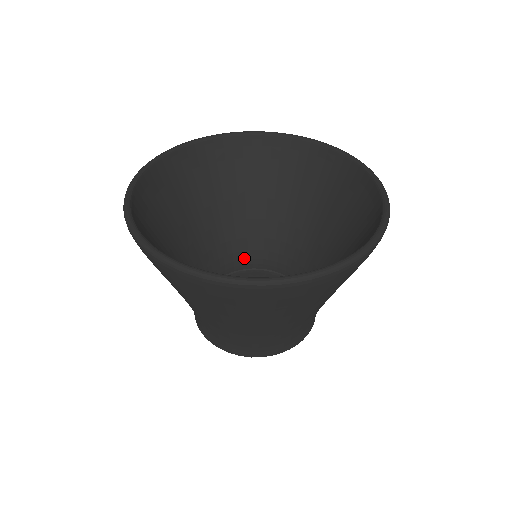
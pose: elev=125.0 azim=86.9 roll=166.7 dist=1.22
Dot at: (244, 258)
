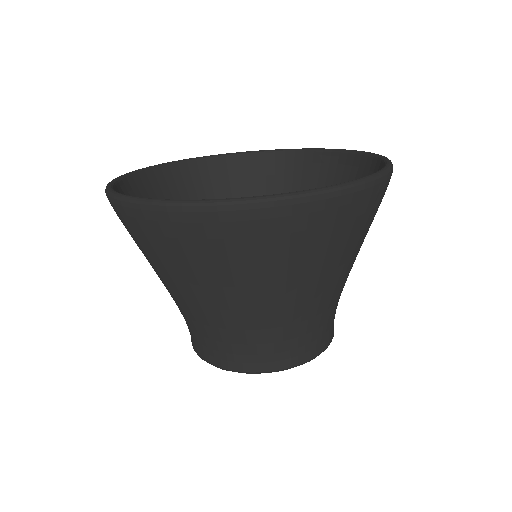
Dot at: occluded
